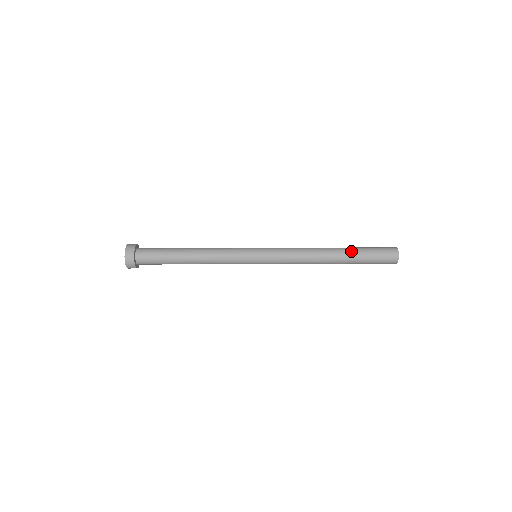
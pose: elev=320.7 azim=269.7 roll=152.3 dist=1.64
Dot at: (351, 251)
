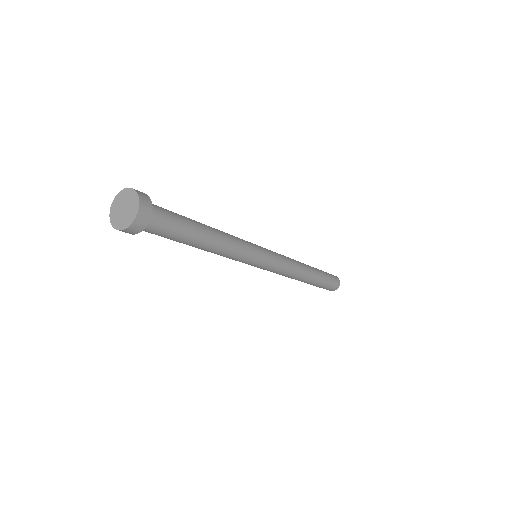
Dot at: occluded
